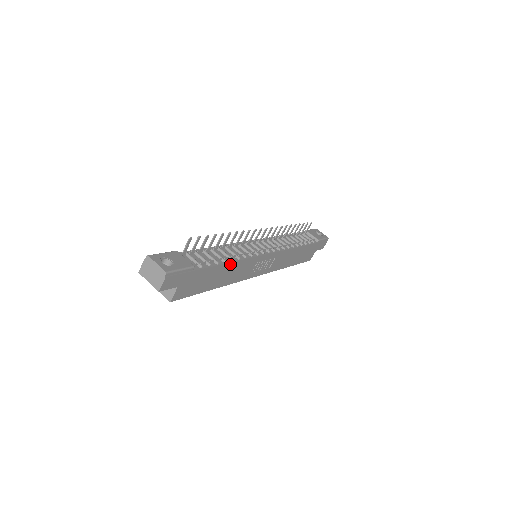
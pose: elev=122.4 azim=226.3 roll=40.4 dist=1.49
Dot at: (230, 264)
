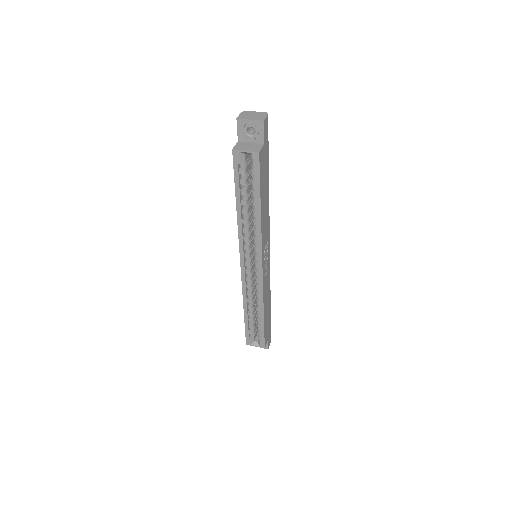
Dot at: (268, 199)
